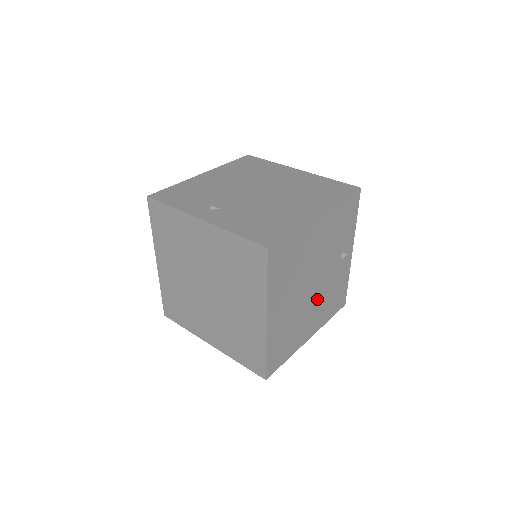
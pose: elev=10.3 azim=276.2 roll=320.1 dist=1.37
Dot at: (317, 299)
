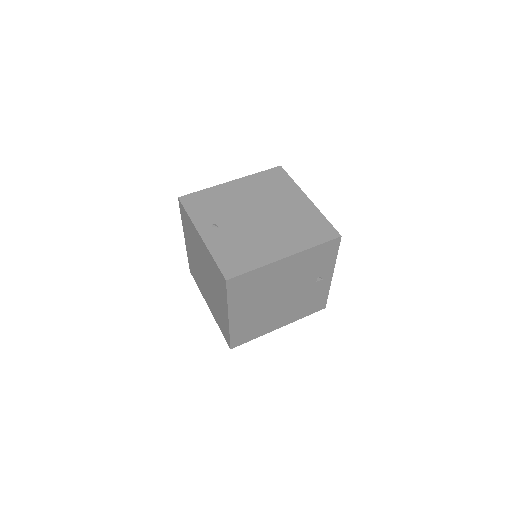
Dot at: (287, 305)
